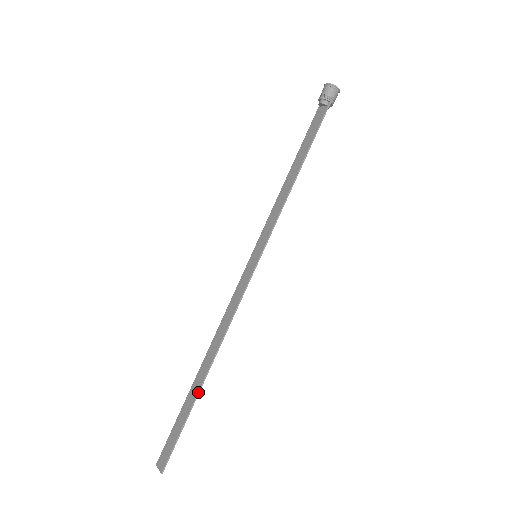
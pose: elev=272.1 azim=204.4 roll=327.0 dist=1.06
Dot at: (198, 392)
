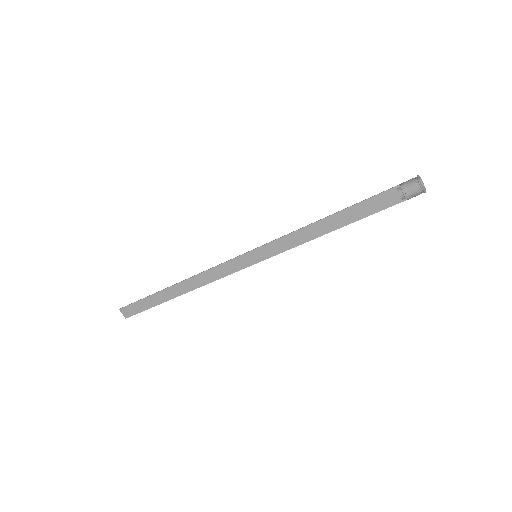
Dot at: occluded
